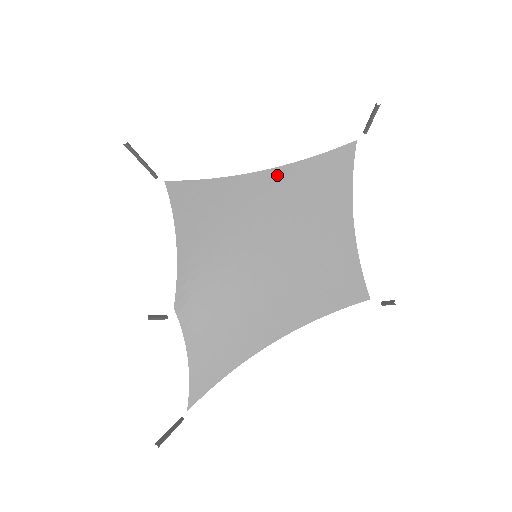
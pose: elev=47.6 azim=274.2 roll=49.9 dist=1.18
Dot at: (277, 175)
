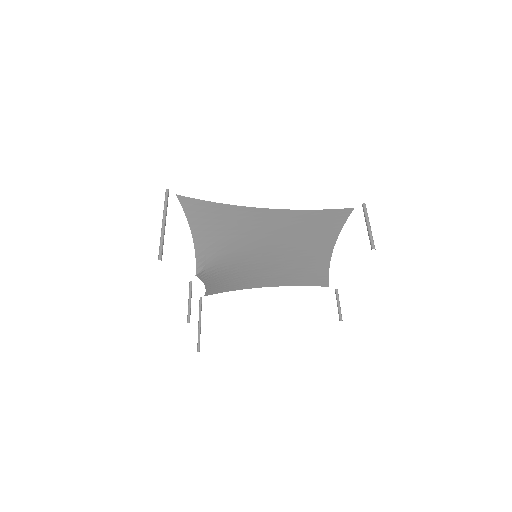
Dot at: (280, 215)
